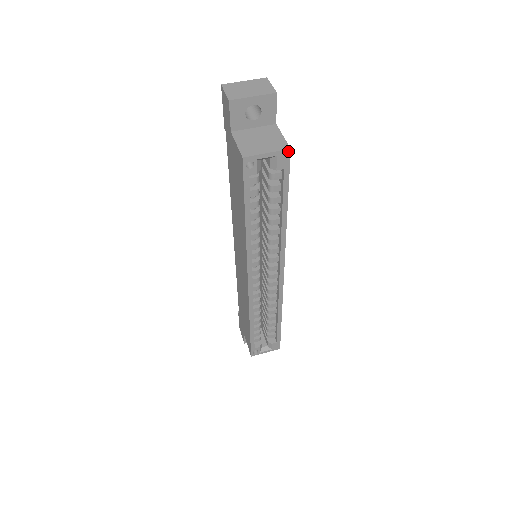
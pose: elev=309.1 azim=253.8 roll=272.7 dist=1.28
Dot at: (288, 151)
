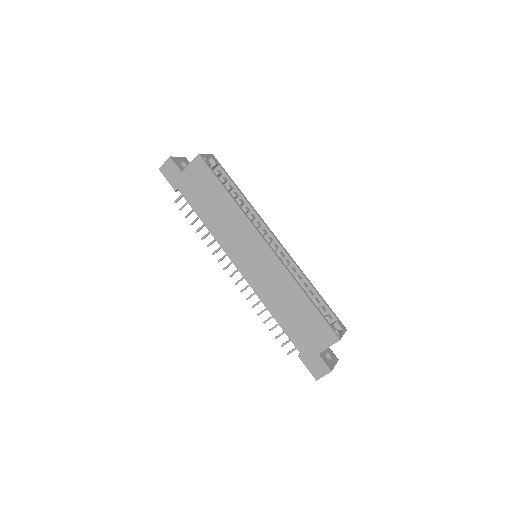
Dot at: (213, 156)
